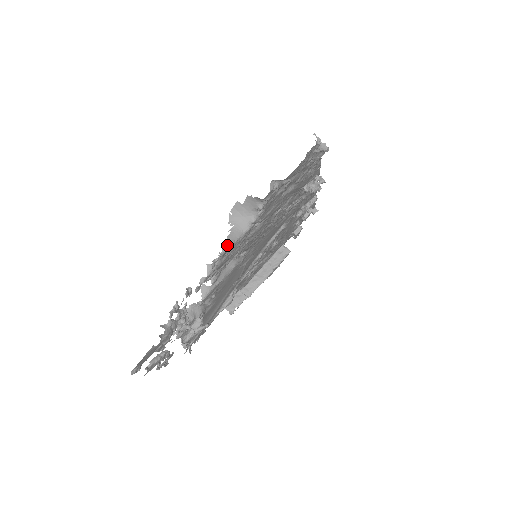
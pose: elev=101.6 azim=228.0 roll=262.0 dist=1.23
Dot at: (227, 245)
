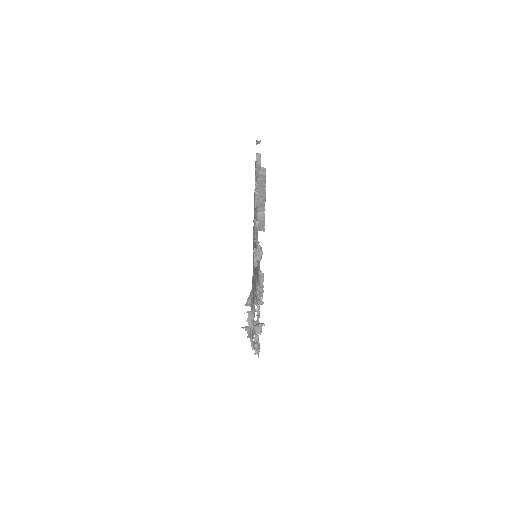
Dot at: (251, 337)
